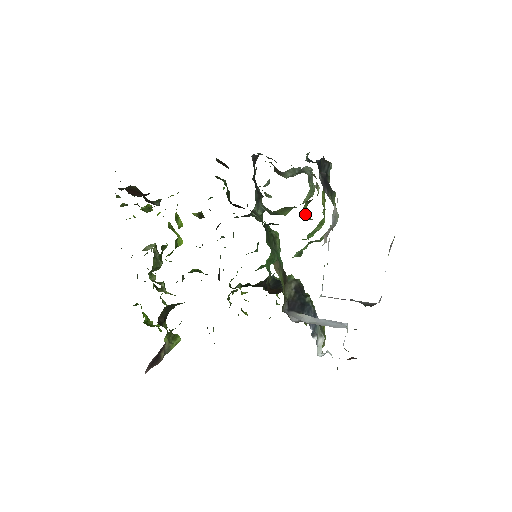
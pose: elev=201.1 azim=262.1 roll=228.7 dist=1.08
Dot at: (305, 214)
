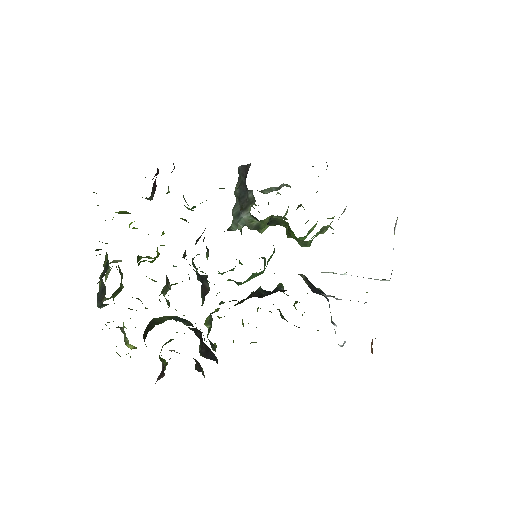
Dot at: occluded
